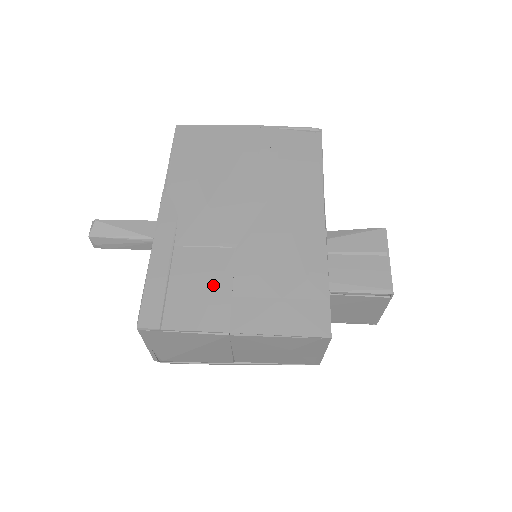
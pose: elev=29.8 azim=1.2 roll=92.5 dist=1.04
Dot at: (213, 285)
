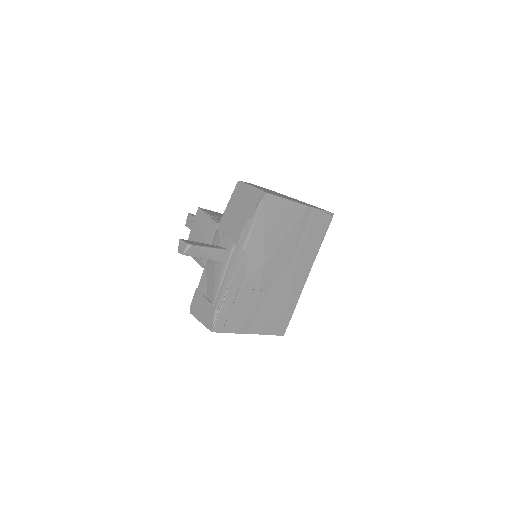
Dot at: (250, 311)
